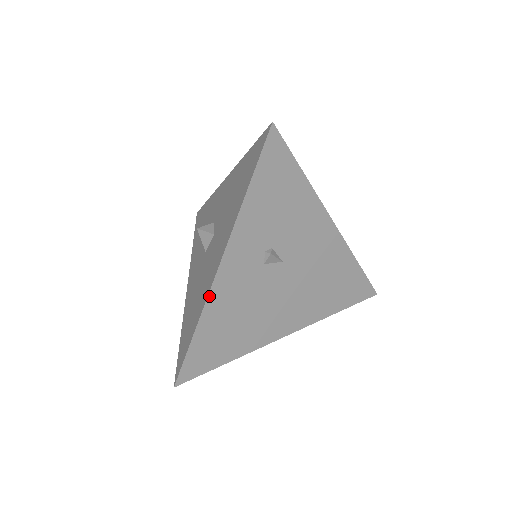
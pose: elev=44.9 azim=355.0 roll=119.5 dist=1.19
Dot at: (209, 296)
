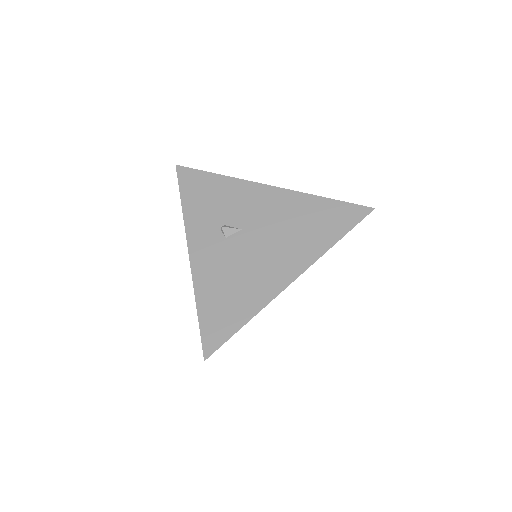
Dot at: (193, 278)
